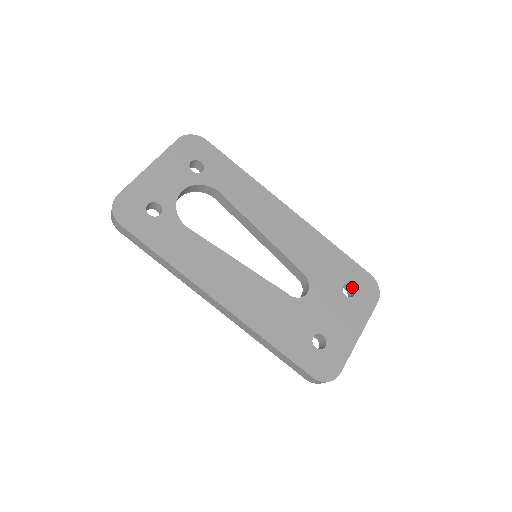
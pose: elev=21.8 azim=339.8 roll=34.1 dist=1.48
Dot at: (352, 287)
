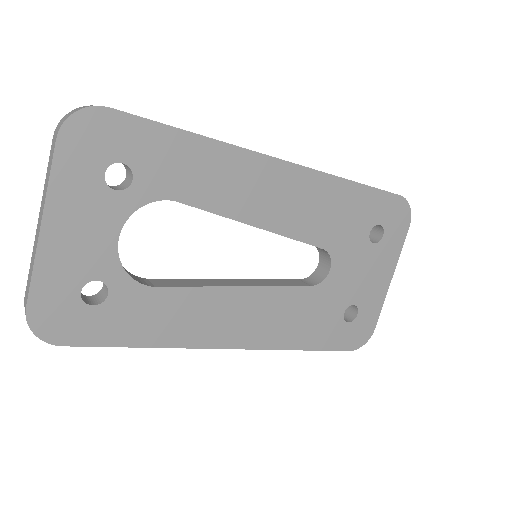
Dot at: (379, 225)
